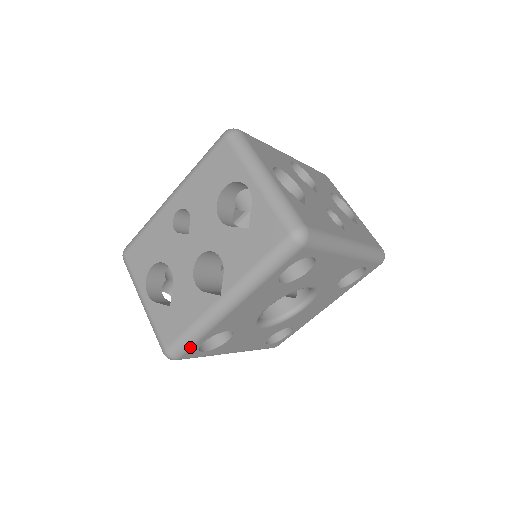
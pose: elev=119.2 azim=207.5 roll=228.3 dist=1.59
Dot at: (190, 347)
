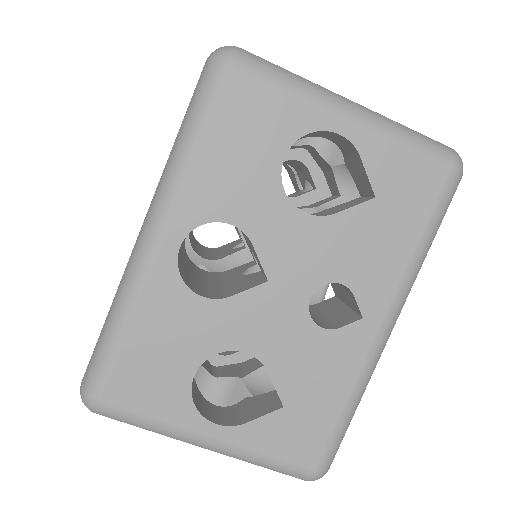
Dot at: occluded
